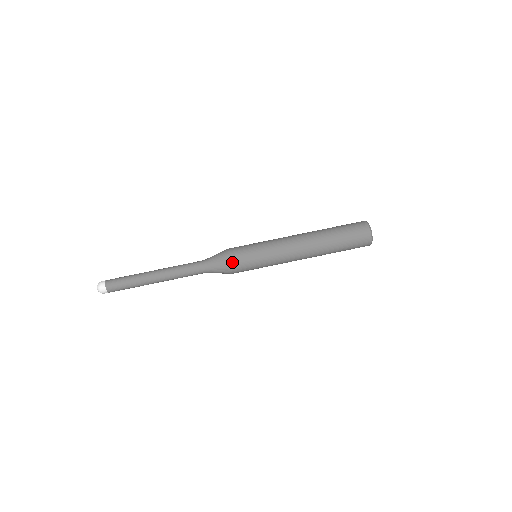
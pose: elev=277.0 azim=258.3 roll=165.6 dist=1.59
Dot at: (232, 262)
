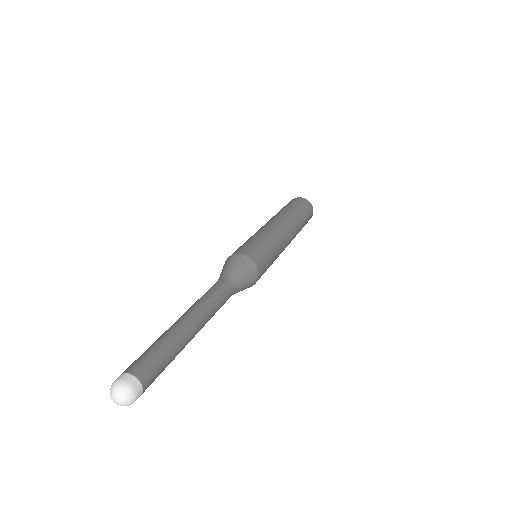
Dot at: (241, 252)
